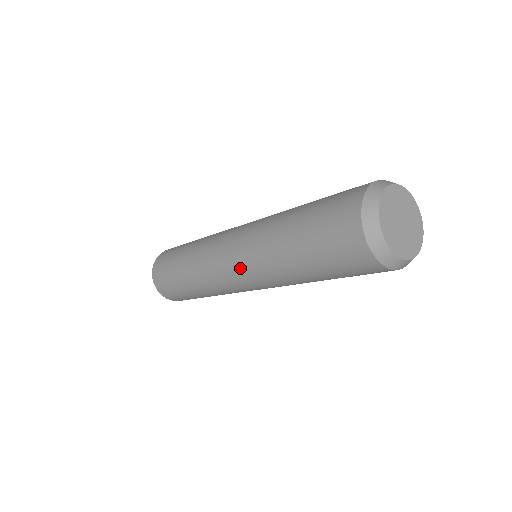
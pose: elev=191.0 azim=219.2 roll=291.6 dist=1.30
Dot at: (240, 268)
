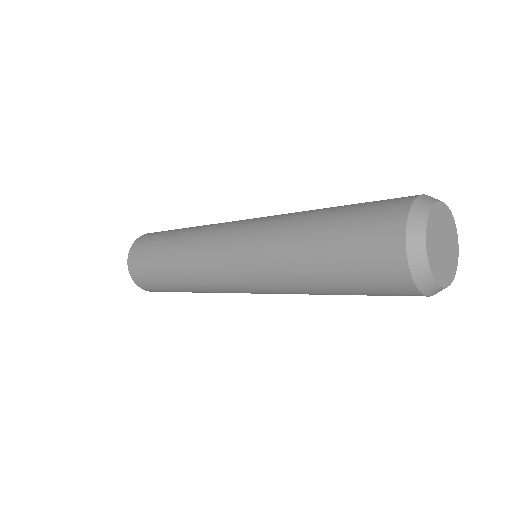
Dot at: (240, 241)
